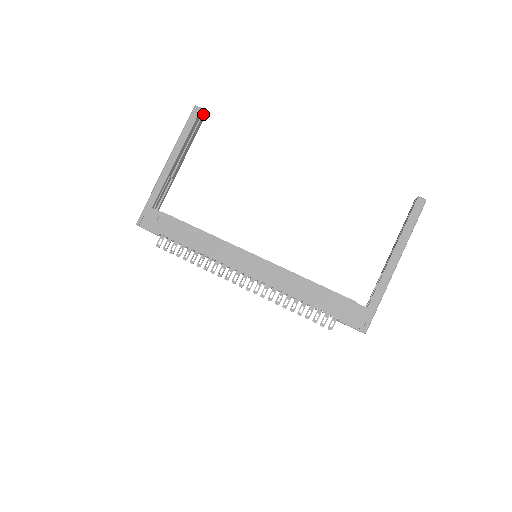
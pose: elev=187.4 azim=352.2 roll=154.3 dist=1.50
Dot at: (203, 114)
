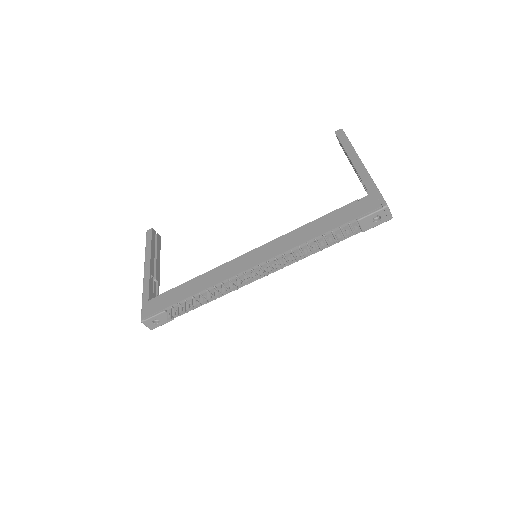
Dot at: (157, 235)
